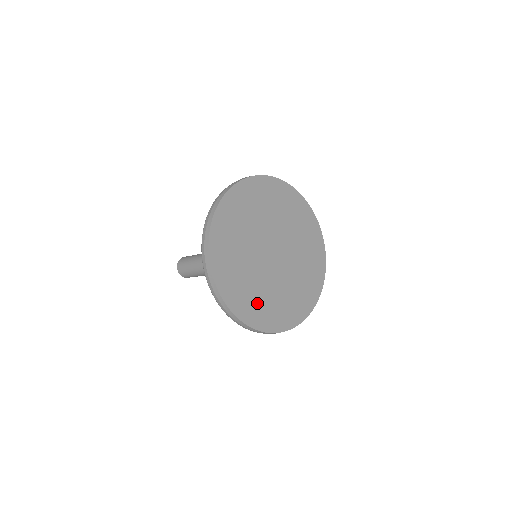
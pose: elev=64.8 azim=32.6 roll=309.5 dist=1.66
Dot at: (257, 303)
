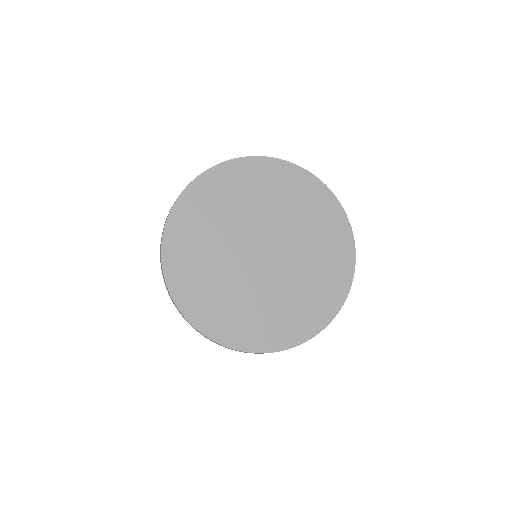
Dot at: (196, 273)
